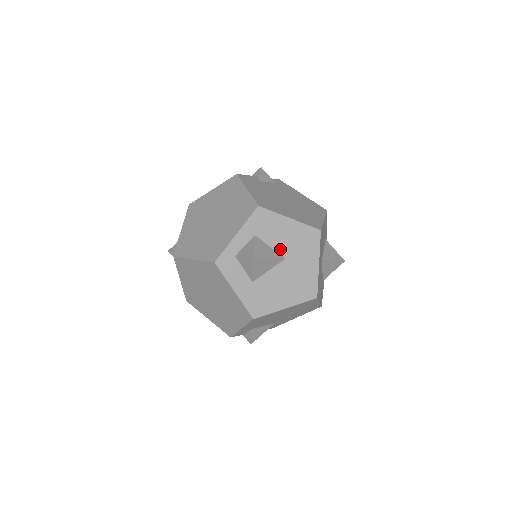
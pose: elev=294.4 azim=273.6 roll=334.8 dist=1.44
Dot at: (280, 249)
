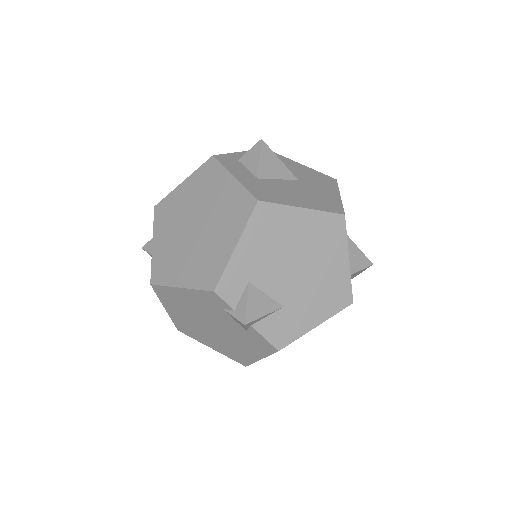
Dot at: occluded
